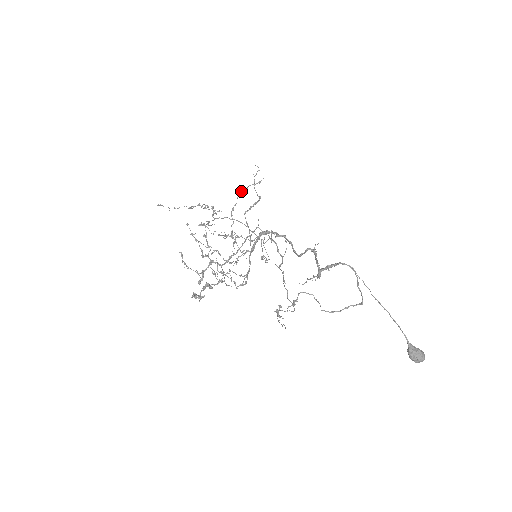
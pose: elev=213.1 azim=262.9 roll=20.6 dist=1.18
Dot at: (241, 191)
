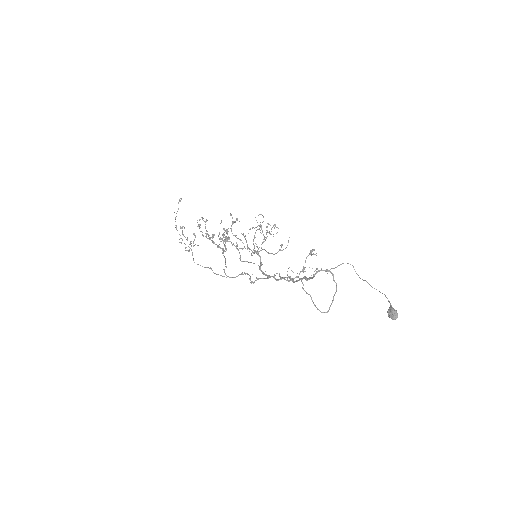
Dot at: occluded
